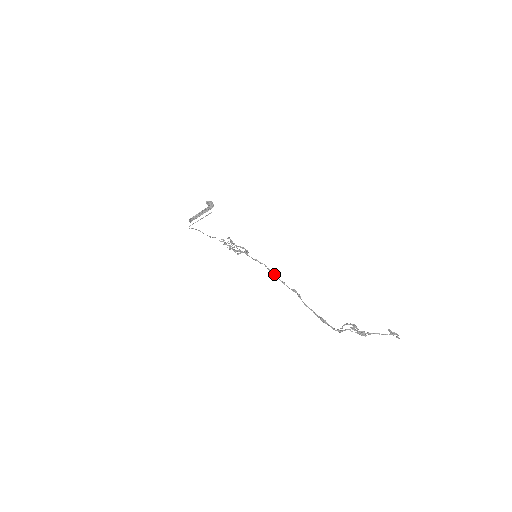
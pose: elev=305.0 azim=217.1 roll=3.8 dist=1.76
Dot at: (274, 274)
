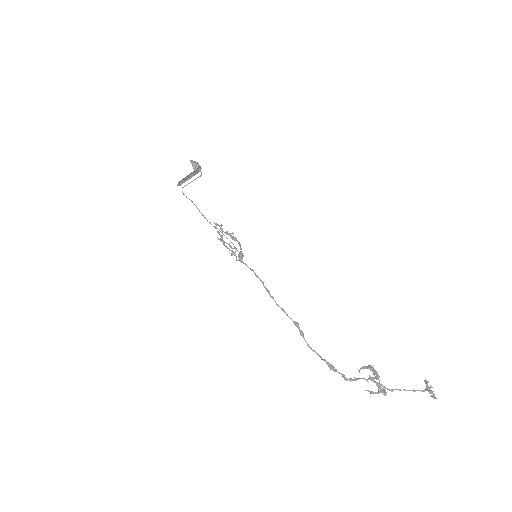
Dot at: (272, 297)
